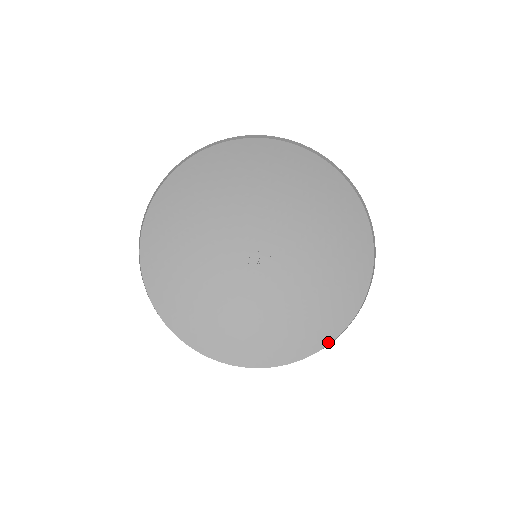
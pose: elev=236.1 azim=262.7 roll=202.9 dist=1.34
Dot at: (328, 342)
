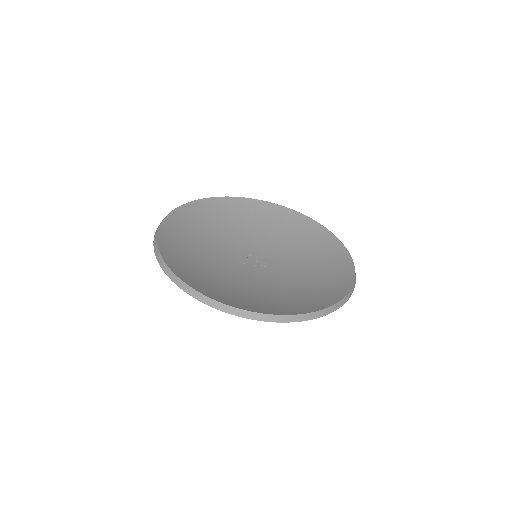
Dot at: (297, 313)
